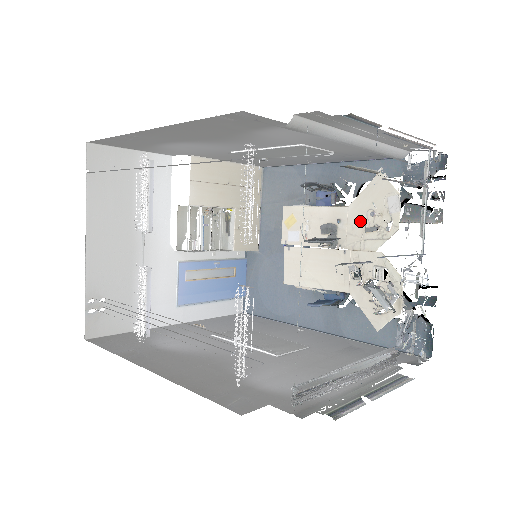
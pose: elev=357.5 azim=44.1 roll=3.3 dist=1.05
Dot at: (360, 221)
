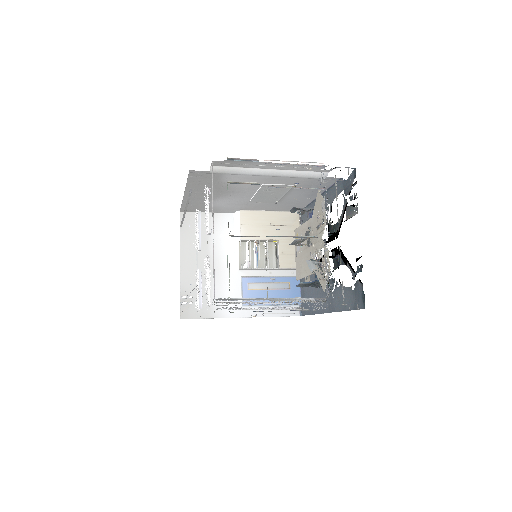
Dot at: (315, 224)
